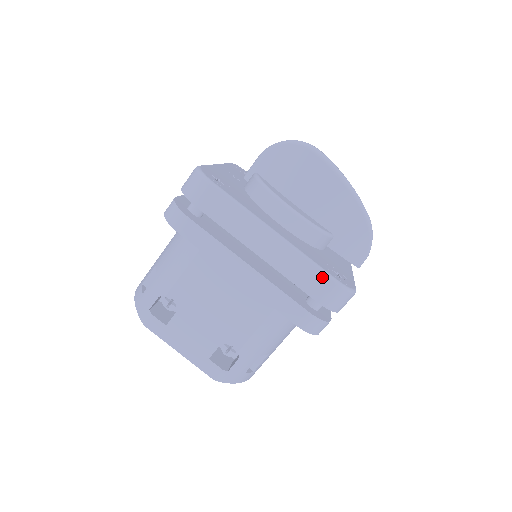
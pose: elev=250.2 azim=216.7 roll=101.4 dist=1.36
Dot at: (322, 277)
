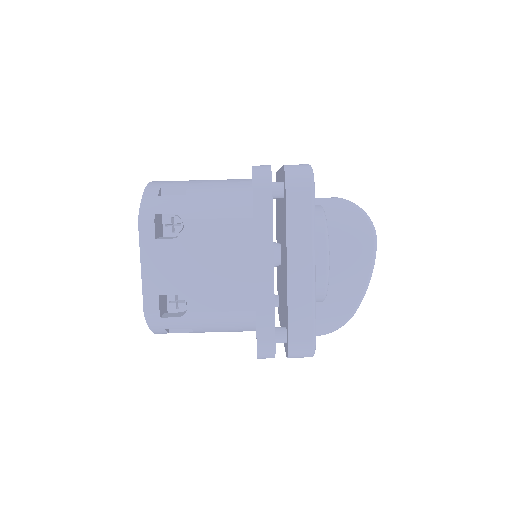
Dot at: (310, 327)
